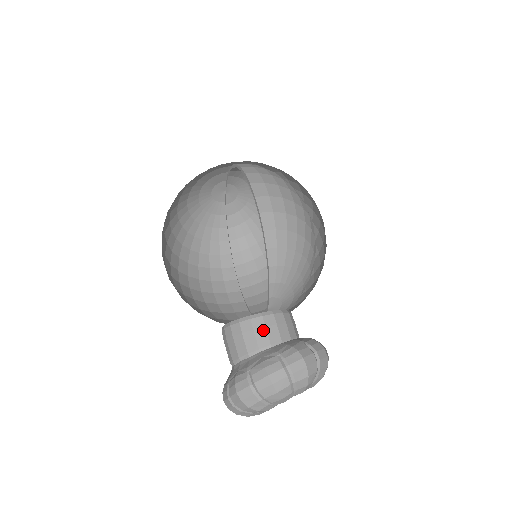
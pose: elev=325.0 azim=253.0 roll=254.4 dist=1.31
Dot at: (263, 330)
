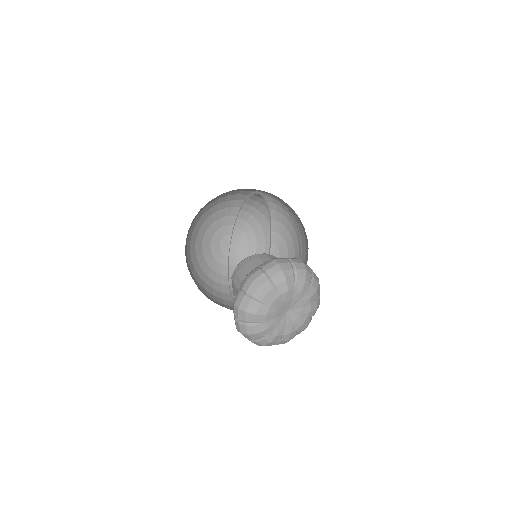
Dot at: (267, 258)
